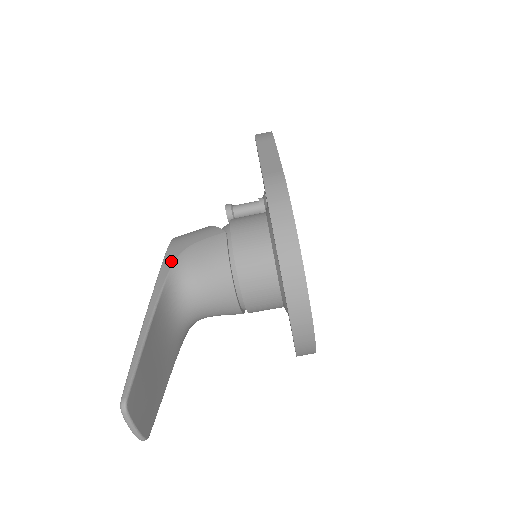
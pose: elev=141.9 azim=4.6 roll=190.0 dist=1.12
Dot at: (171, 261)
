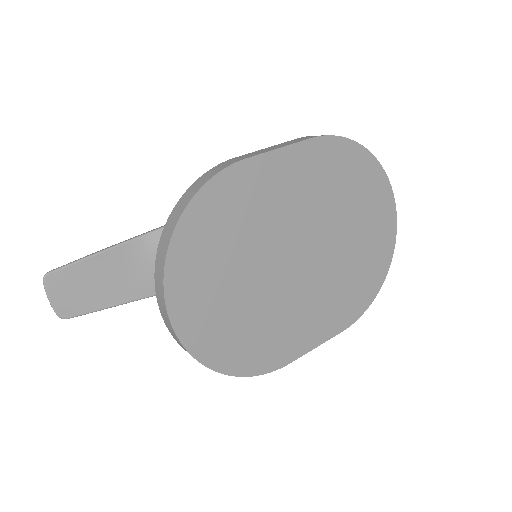
Dot at: occluded
